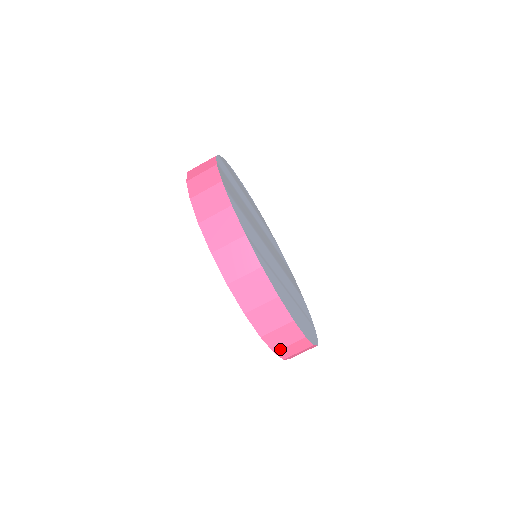
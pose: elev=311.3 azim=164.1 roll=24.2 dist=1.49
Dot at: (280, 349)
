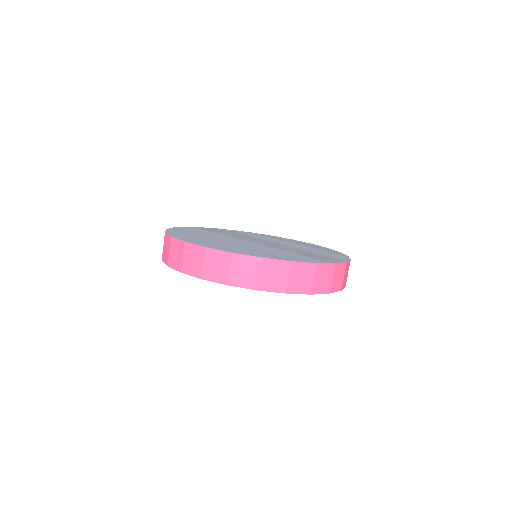
Dot at: (182, 266)
